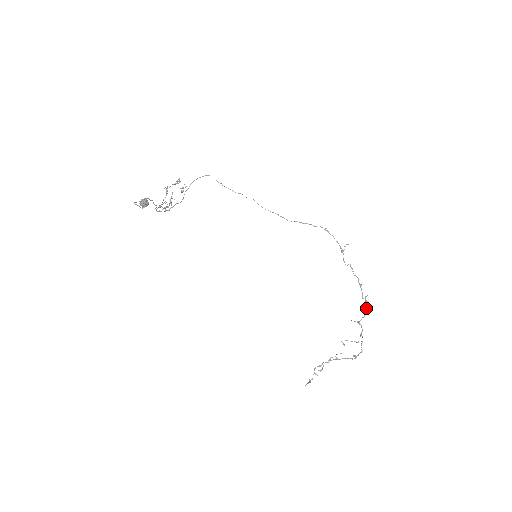
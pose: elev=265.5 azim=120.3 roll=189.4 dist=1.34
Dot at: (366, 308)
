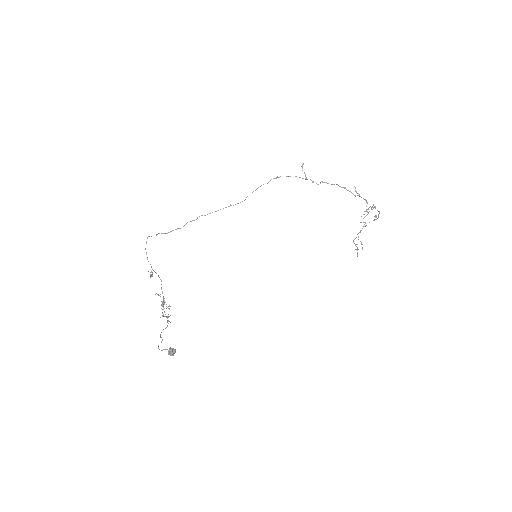
Dot at: occluded
